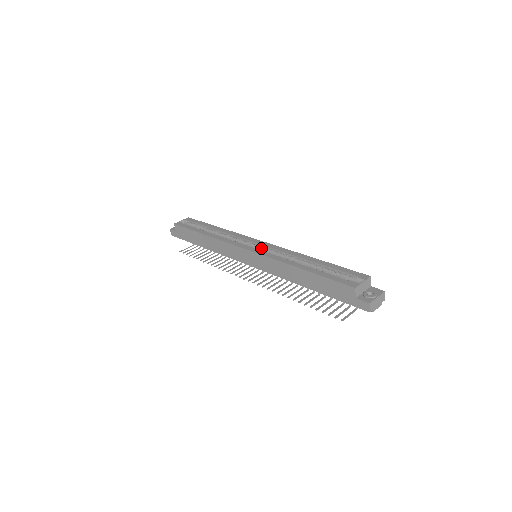
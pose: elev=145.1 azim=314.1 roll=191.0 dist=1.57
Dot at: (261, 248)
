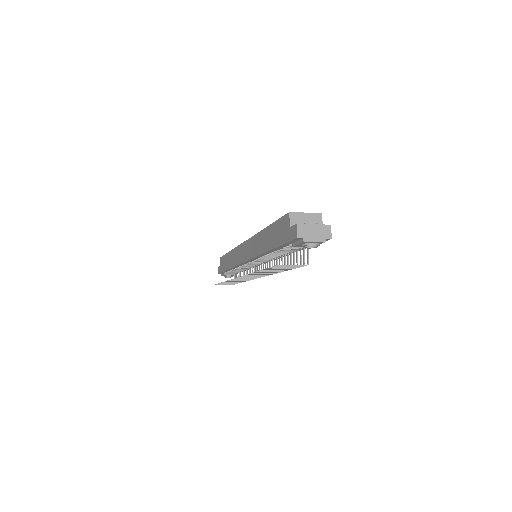
Dot at: occluded
